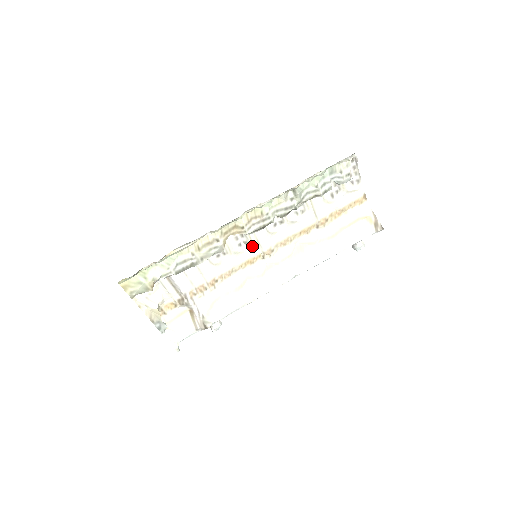
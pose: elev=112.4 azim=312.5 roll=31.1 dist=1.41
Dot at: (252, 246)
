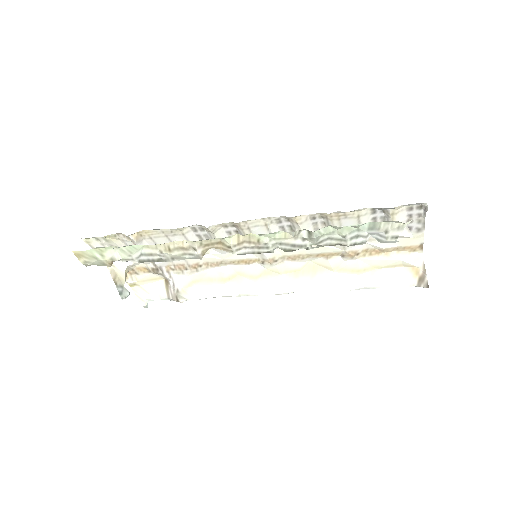
Dot at: occluded
